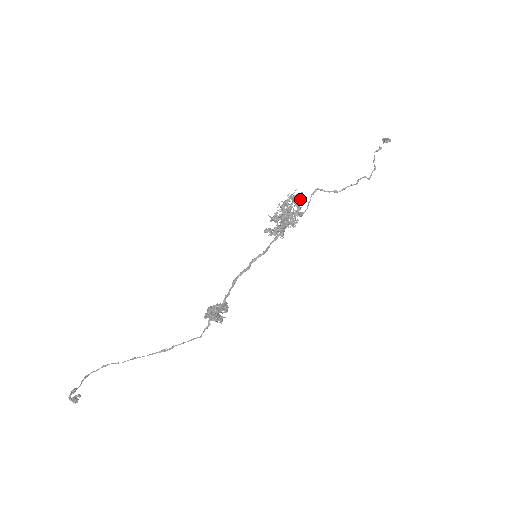
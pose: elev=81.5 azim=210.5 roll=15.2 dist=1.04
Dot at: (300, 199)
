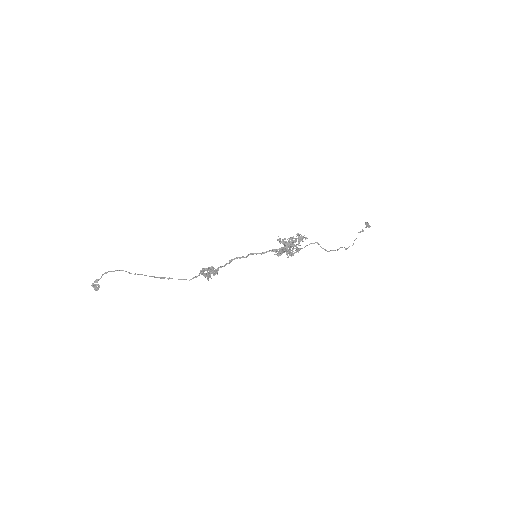
Dot at: occluded
